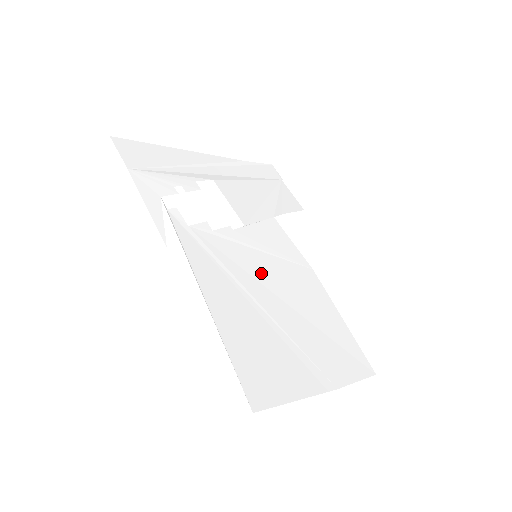
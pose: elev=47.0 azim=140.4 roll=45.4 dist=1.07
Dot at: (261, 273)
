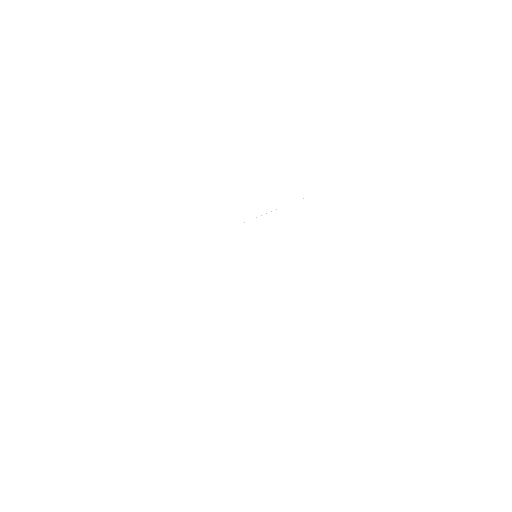
Dot at: (254, 276)
